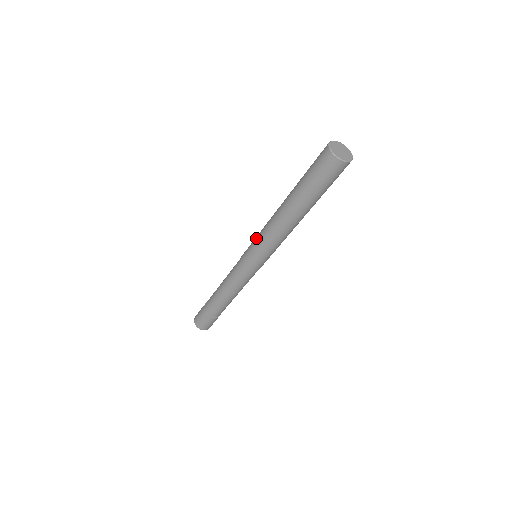
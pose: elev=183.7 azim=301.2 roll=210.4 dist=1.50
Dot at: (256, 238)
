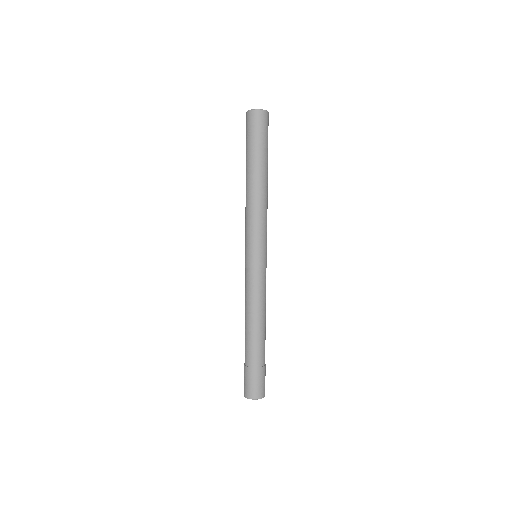
Dot at: (245, 233)
